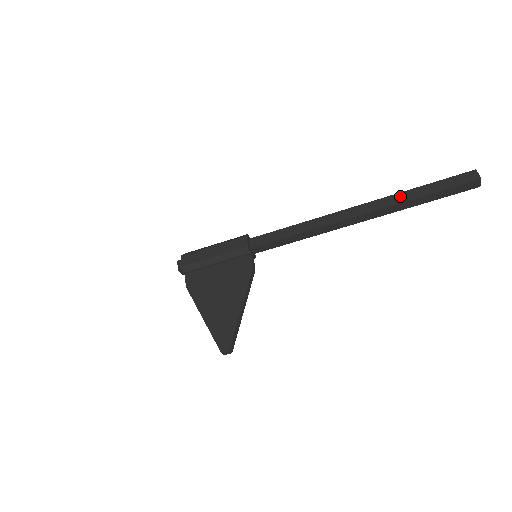
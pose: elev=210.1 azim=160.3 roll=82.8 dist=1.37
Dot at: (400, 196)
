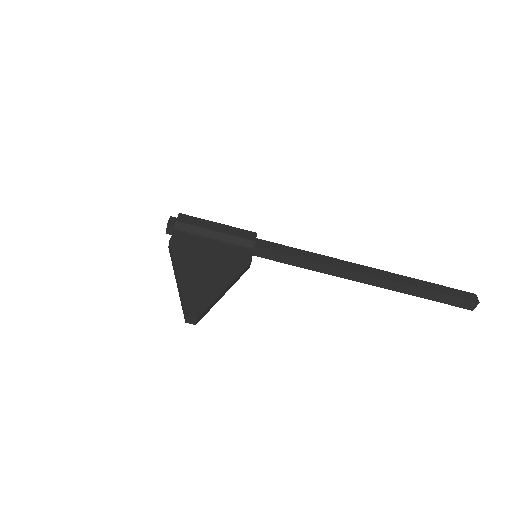
Dot at: (410, 279)
